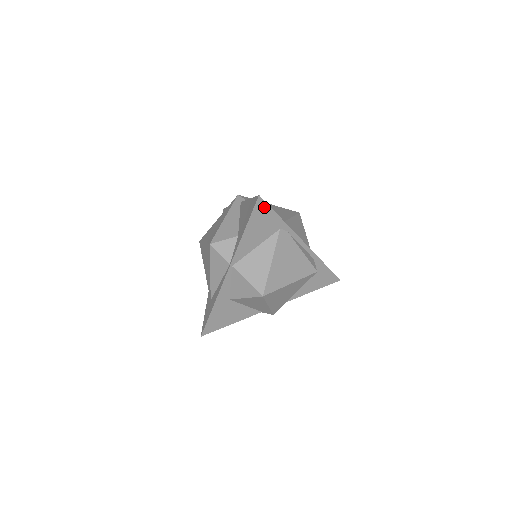
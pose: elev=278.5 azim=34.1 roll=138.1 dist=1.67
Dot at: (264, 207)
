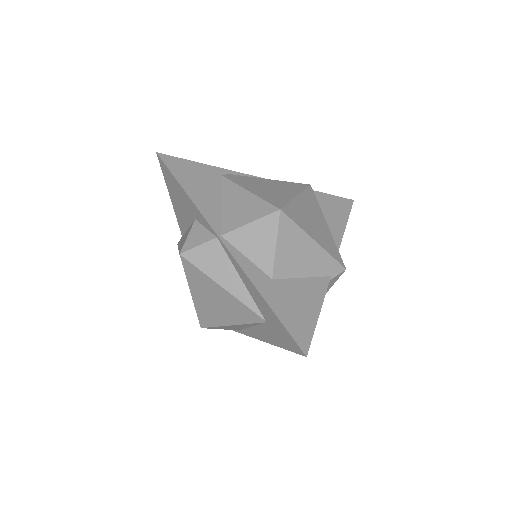
Dot at: (176, 162)
